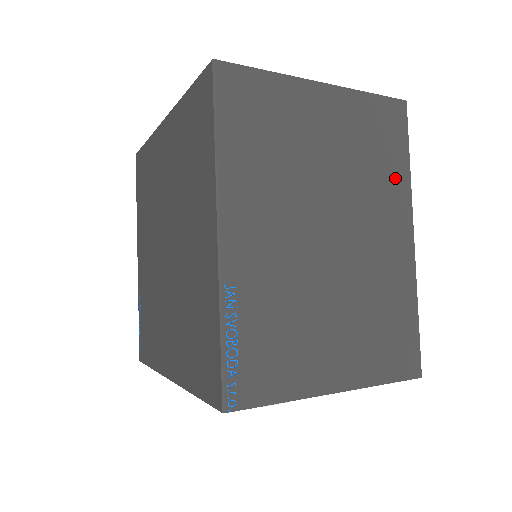
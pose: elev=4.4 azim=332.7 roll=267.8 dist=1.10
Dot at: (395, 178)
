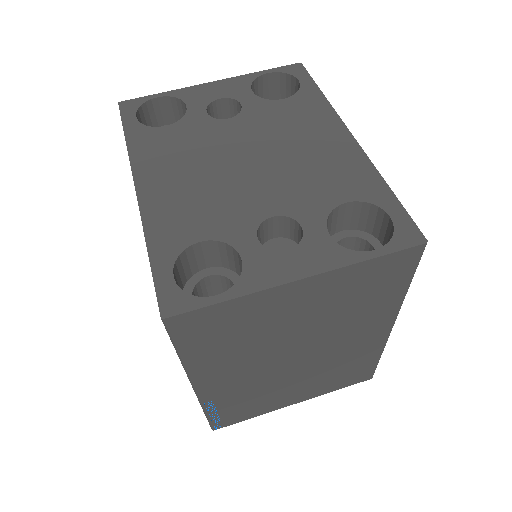
Dot at: (384, 304)
